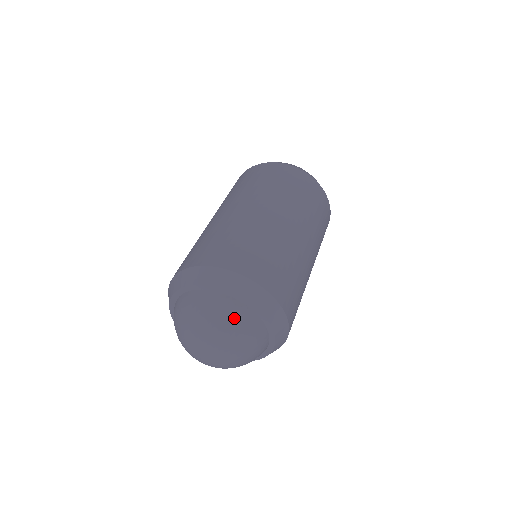
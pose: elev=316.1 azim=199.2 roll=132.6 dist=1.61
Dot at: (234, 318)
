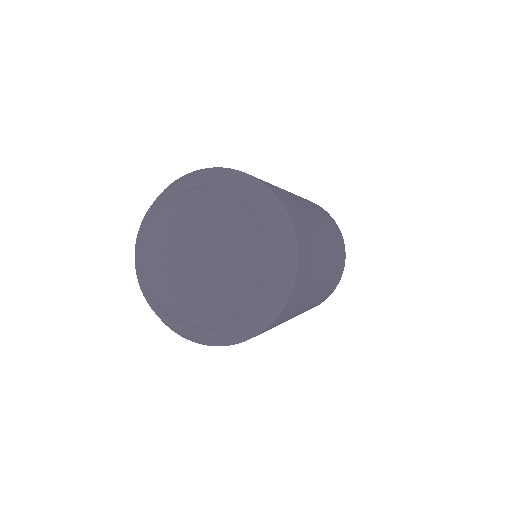
Dot at: (204, 193)
